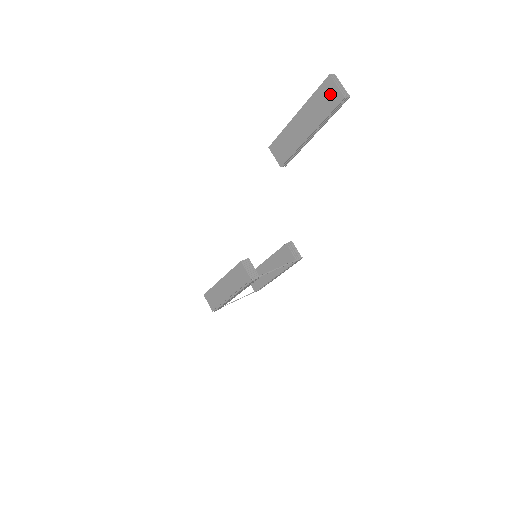
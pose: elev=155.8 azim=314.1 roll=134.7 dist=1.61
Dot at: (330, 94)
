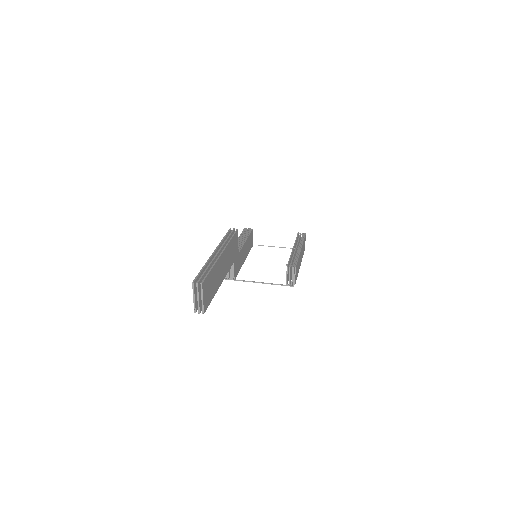
Dot at: occluded
